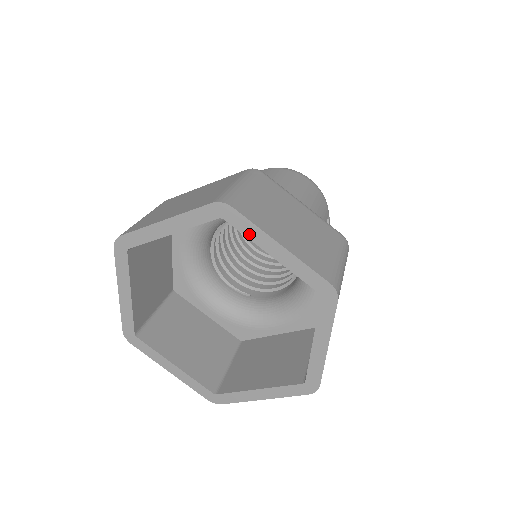
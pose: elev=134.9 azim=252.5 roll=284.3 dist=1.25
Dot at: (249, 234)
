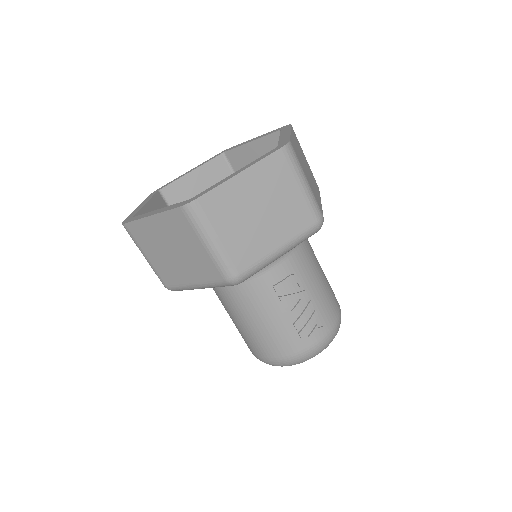
Dot at: (283, 132)
